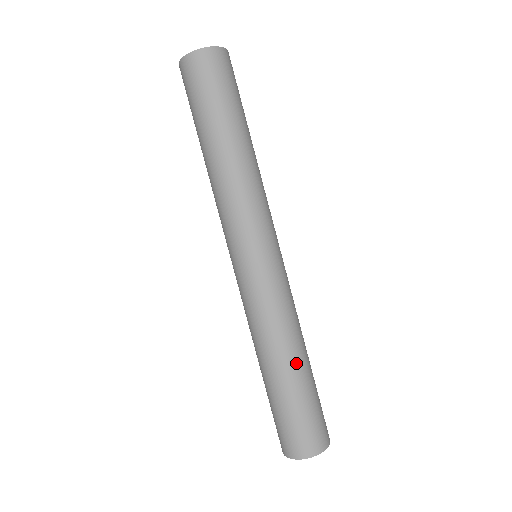
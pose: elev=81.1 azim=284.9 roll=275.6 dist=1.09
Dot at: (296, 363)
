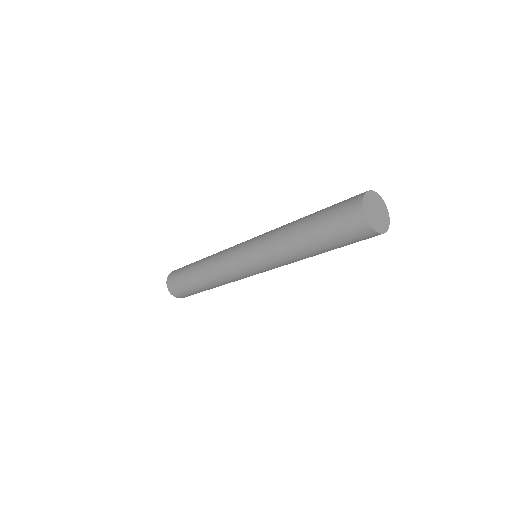
Dot at: occluded
